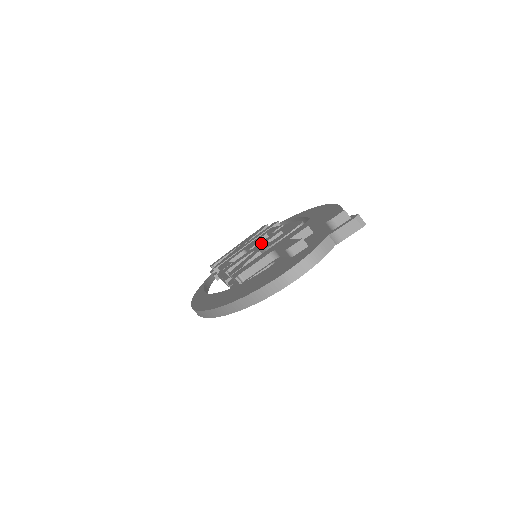
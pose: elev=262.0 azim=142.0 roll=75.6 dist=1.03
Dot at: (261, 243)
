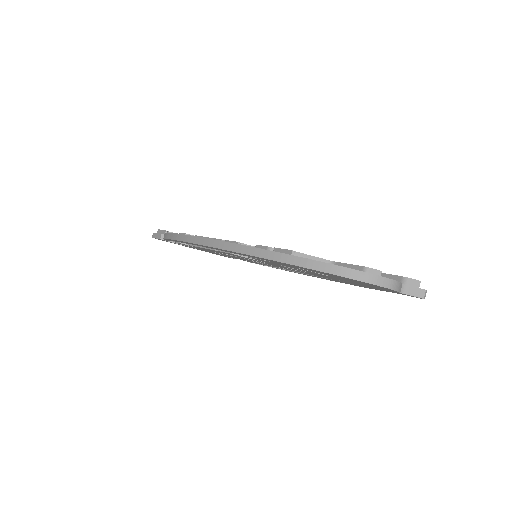
Dot at: occluded
